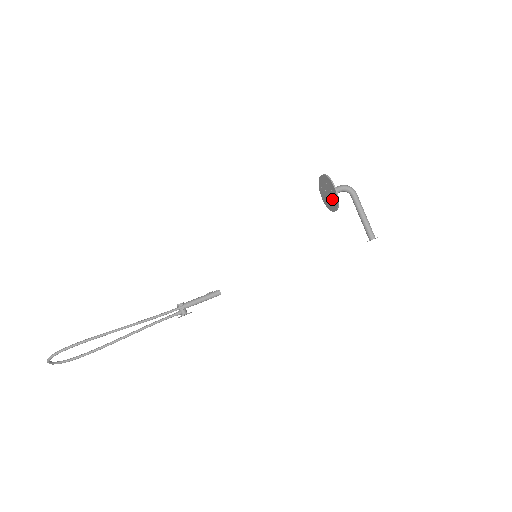
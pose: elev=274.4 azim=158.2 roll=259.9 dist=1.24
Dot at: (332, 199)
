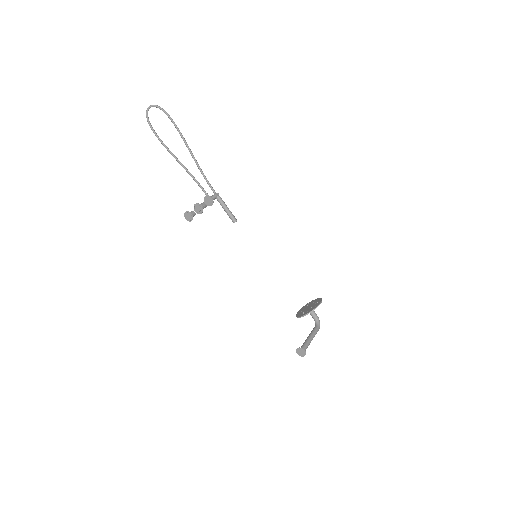
Dot at: (309, 309)
